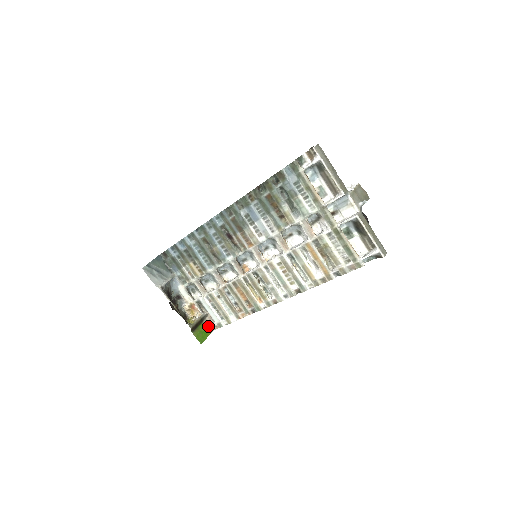
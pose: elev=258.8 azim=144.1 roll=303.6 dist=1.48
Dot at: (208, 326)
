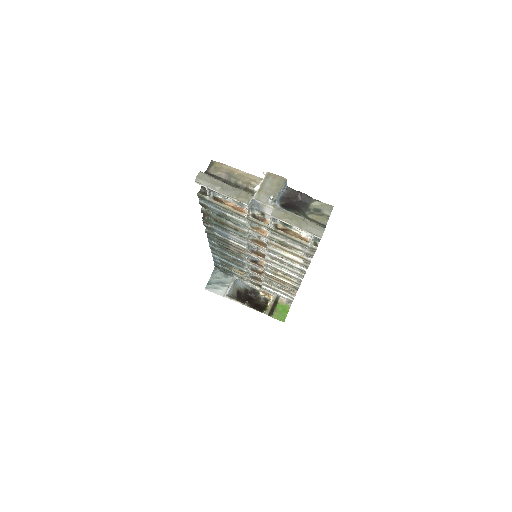
Dot at: (285, 303)
